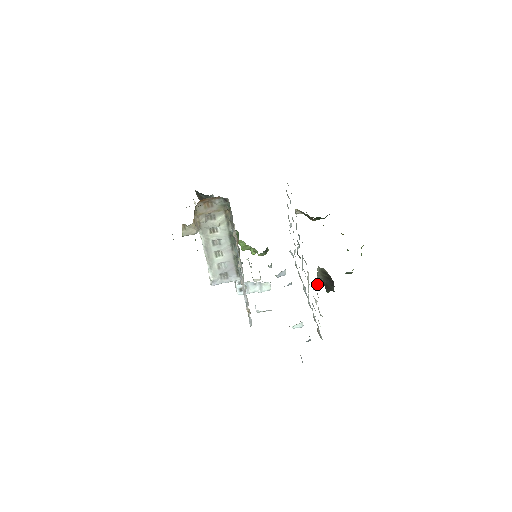
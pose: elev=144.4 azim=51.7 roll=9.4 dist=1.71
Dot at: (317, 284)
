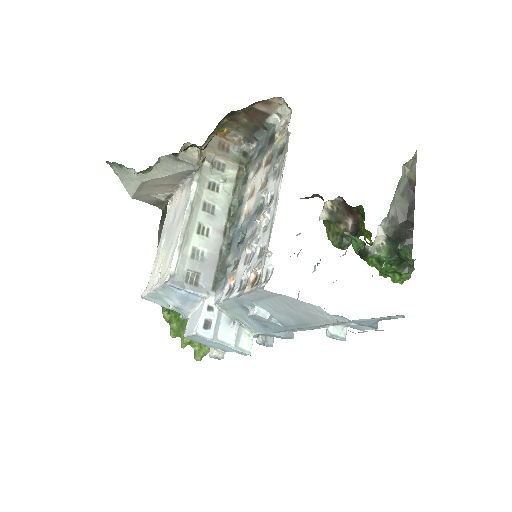
Dot at: occluded
